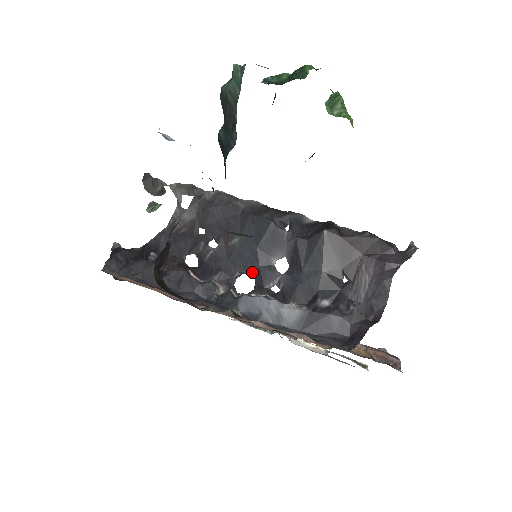
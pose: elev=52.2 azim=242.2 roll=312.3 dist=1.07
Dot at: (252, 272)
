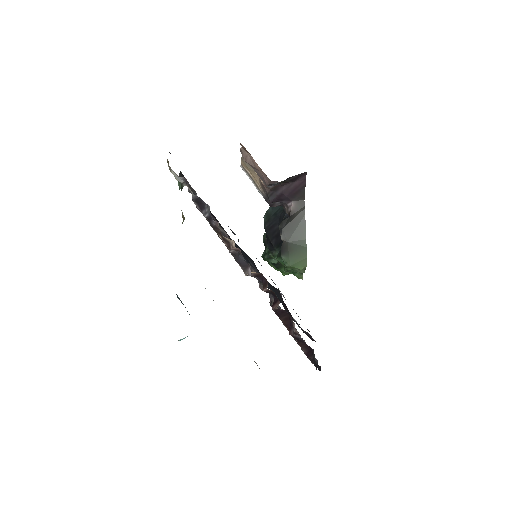
Dot at: (247, 261)
